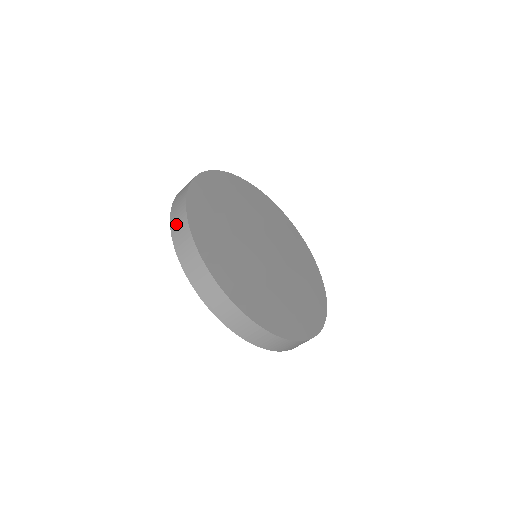
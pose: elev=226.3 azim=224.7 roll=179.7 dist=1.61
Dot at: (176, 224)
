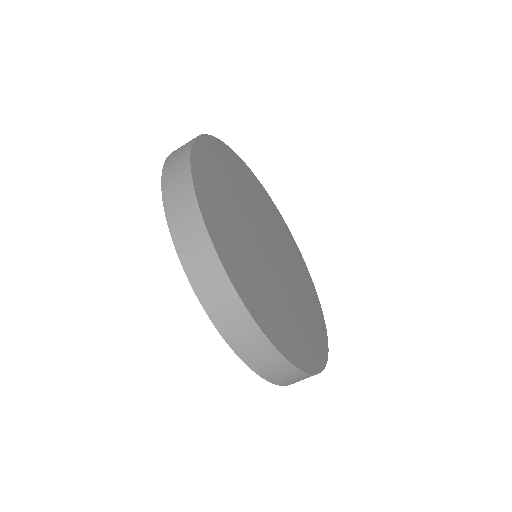
Dot at: (172, 168)
